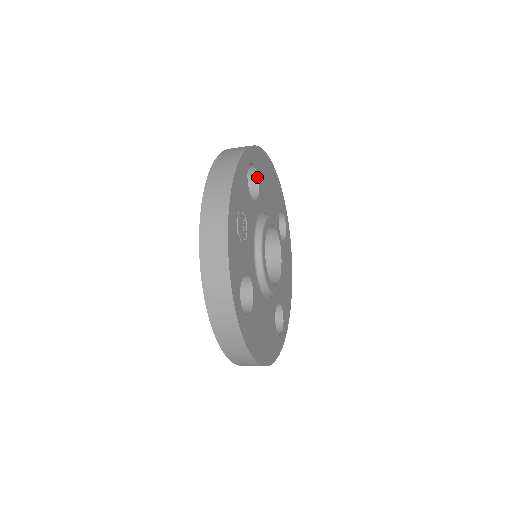
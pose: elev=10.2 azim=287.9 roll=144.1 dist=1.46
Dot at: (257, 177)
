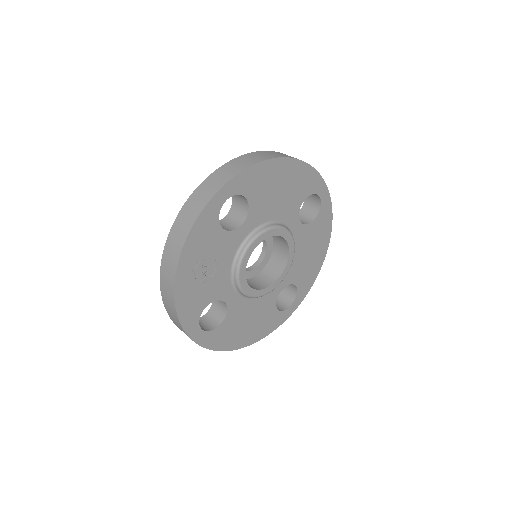
Dot at: (246, 200)
